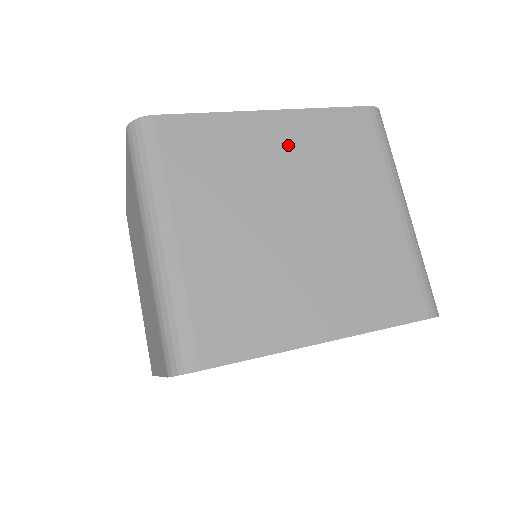
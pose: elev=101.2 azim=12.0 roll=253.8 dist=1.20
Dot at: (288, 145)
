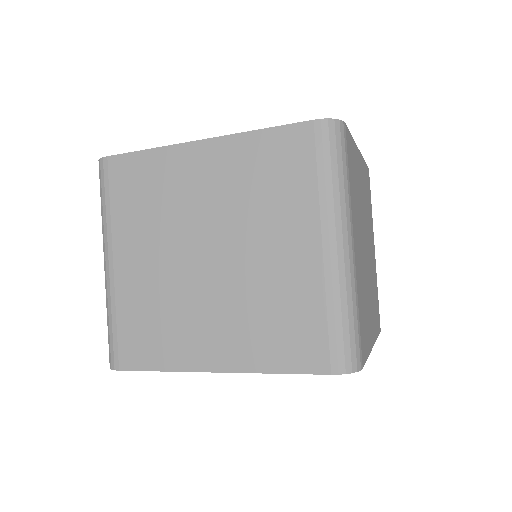
Dot at: (213, 177)
